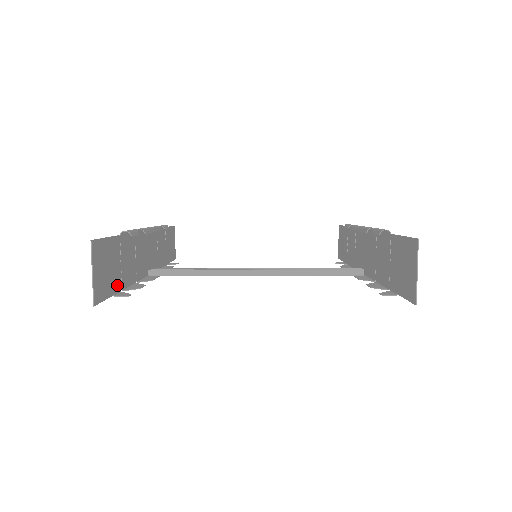
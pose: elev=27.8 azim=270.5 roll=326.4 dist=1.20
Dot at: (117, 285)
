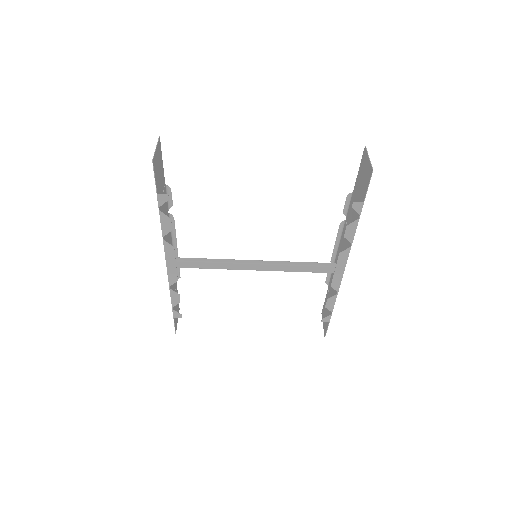
Dot at: occluded
